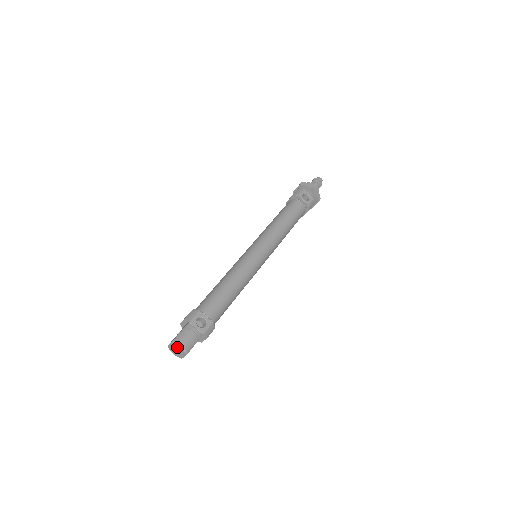
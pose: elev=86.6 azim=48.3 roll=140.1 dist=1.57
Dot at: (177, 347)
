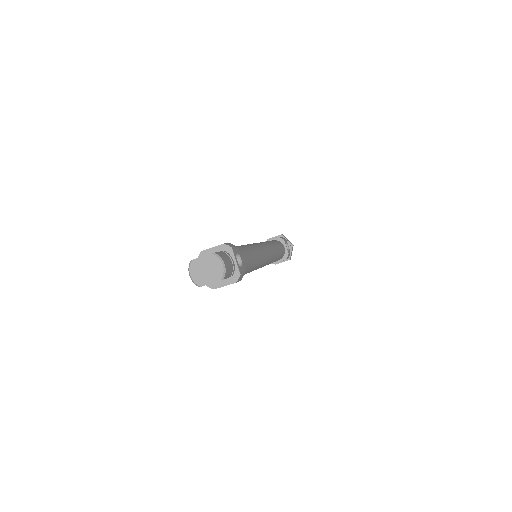
Dot at: (215, 264)
